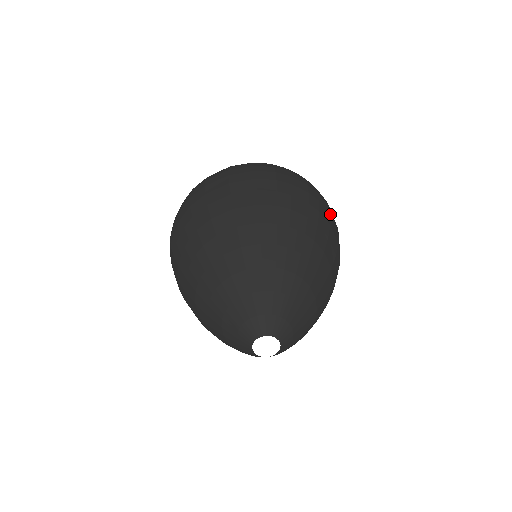
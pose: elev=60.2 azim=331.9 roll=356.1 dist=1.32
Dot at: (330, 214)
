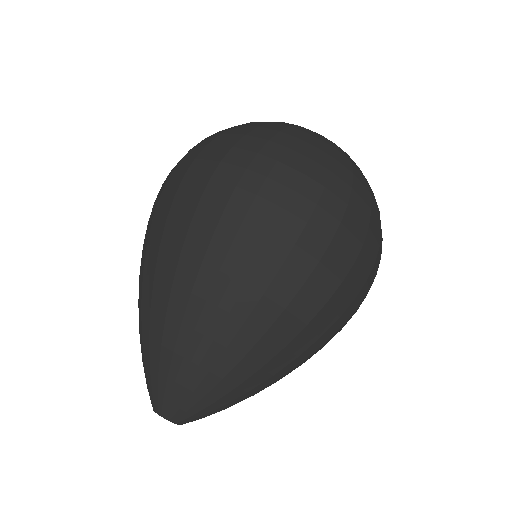
Dot at: (319, 260)
